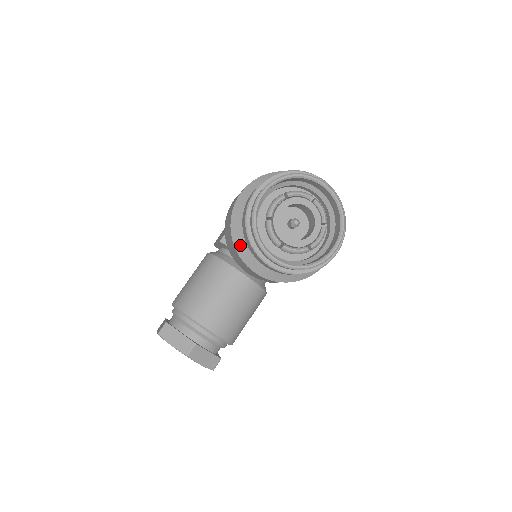
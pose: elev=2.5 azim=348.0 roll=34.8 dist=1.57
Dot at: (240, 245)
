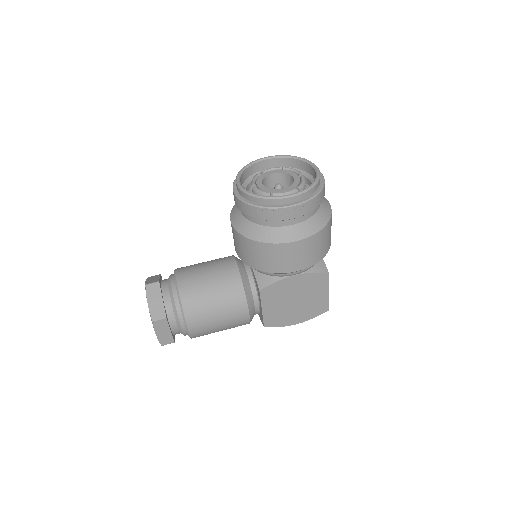
Dot at: occluded
